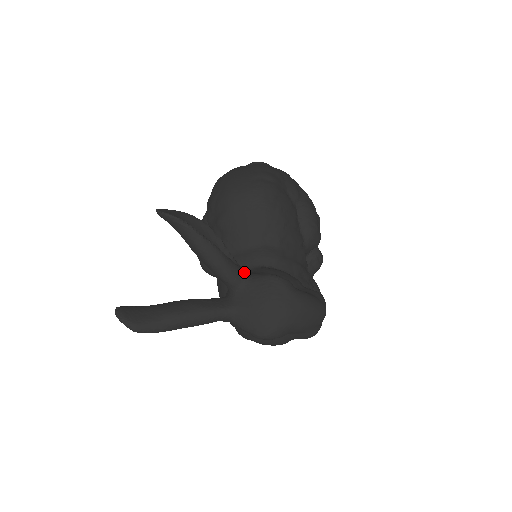
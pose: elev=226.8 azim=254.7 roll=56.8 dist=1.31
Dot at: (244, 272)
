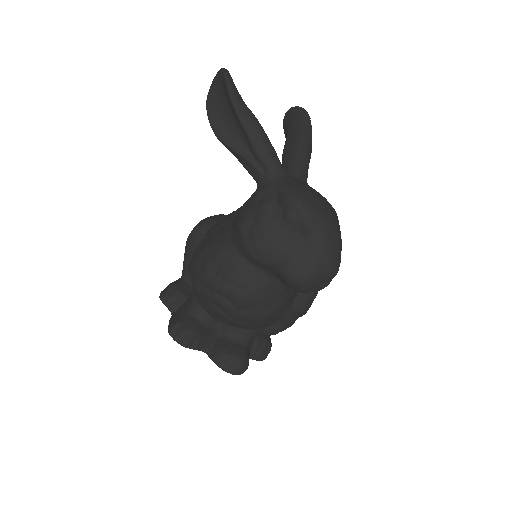
Dot at: occluded
